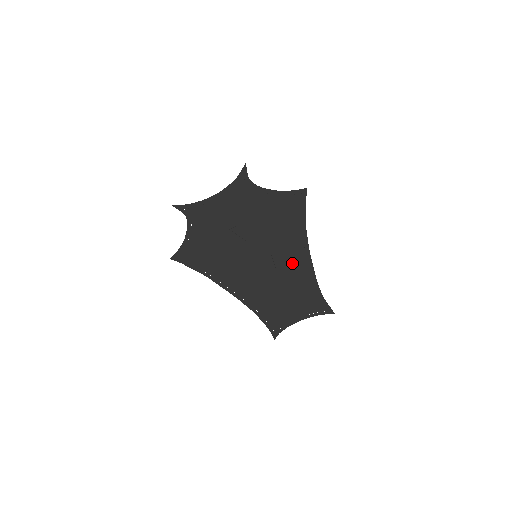
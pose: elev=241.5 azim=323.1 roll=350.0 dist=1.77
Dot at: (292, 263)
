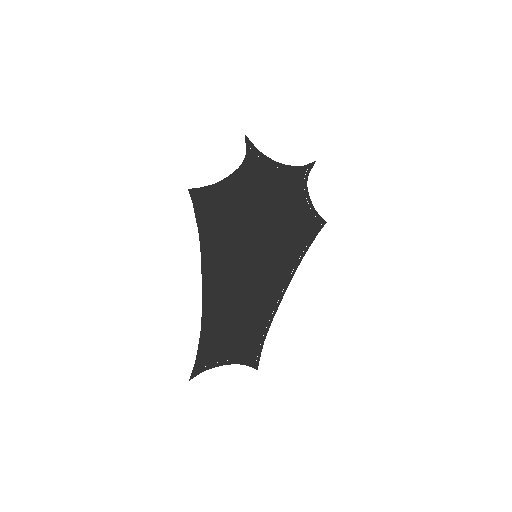
Dot at: (272, 286)
